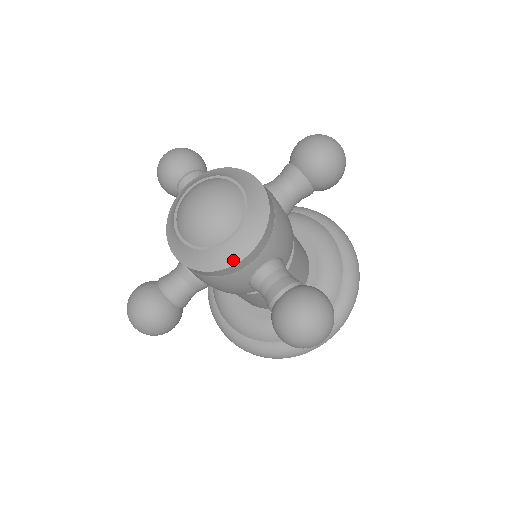
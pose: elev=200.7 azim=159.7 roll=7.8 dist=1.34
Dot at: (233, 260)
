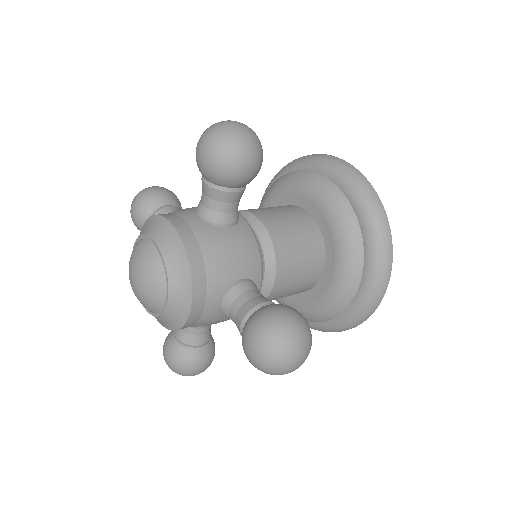
Dot at: occluded
